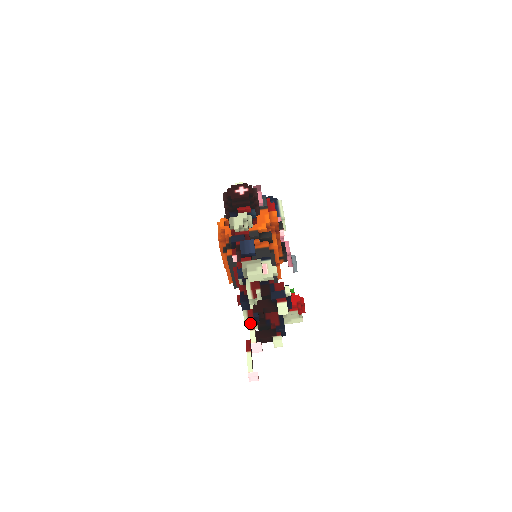
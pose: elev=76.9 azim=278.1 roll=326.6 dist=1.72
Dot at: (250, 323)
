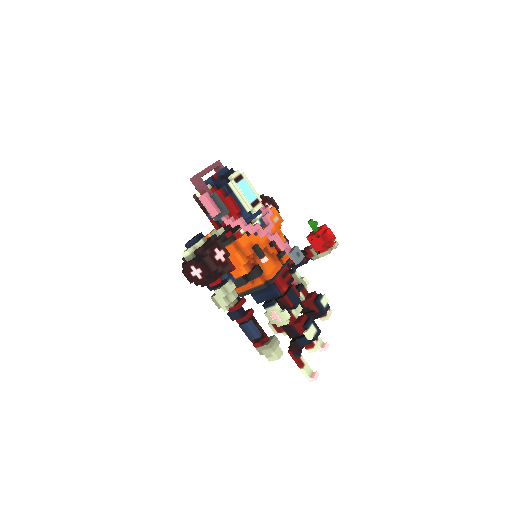
Dot at: (296, 363)
